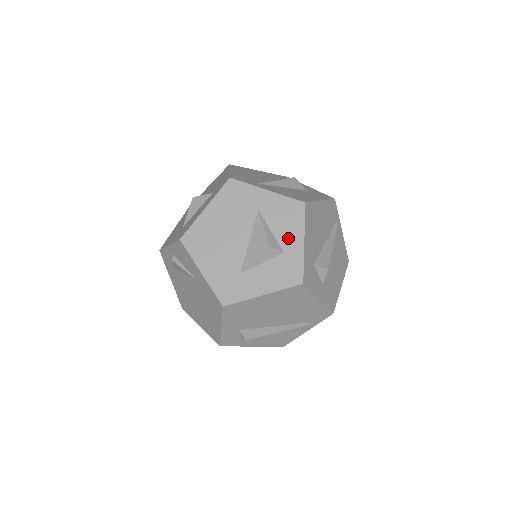
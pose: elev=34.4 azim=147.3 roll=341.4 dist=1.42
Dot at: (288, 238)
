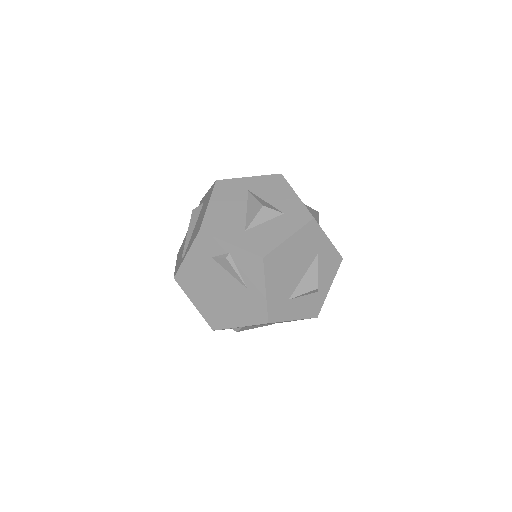
Dot at: (324, 282)
